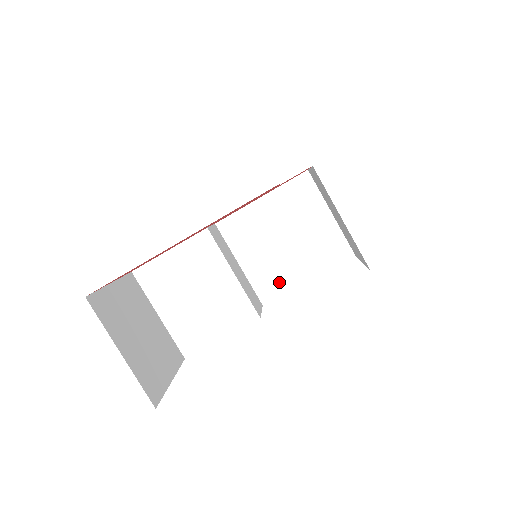
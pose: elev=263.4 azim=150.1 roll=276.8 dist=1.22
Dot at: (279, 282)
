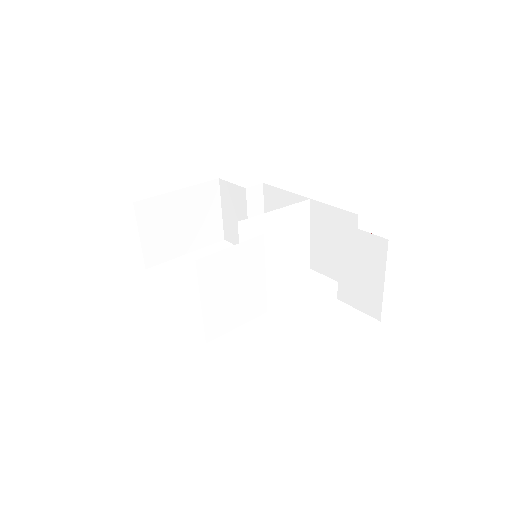
Dot at: occluded
